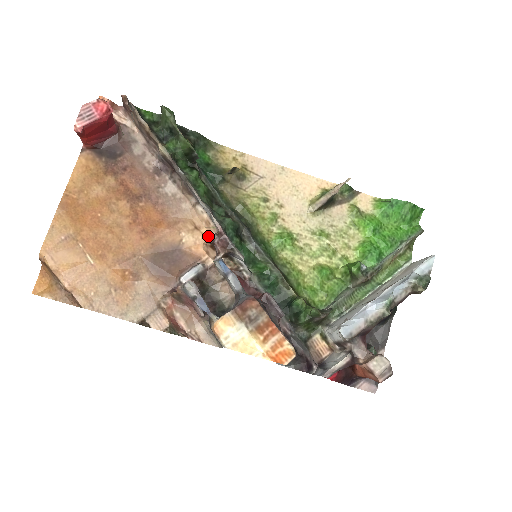
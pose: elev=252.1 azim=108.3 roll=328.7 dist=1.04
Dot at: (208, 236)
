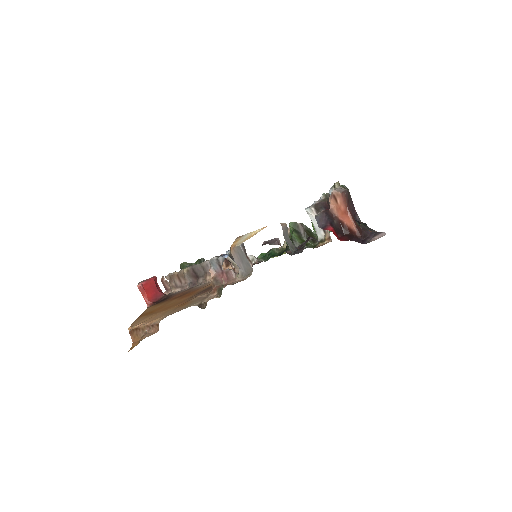
Dot at: occluded
